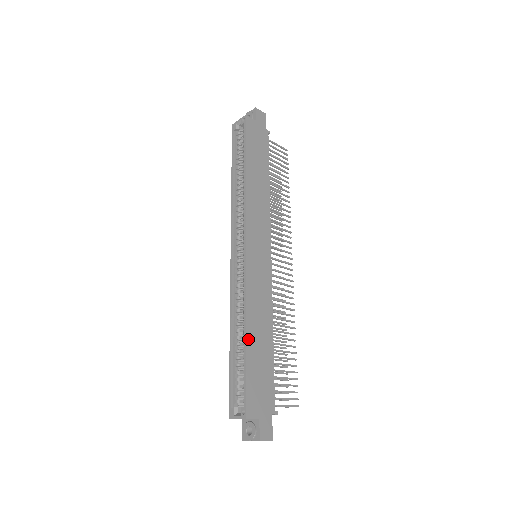
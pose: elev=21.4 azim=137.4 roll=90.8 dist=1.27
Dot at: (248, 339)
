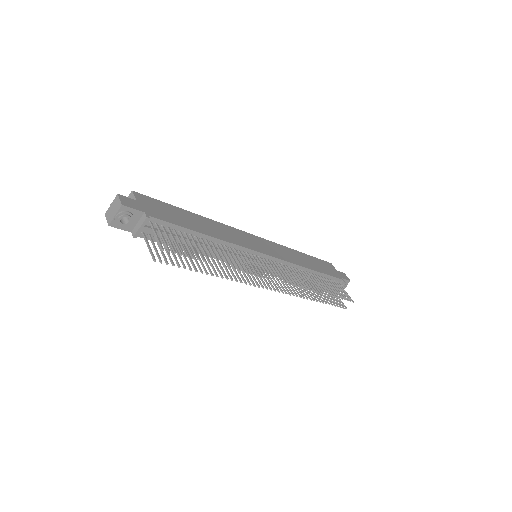
Dot at: (192, 214)
